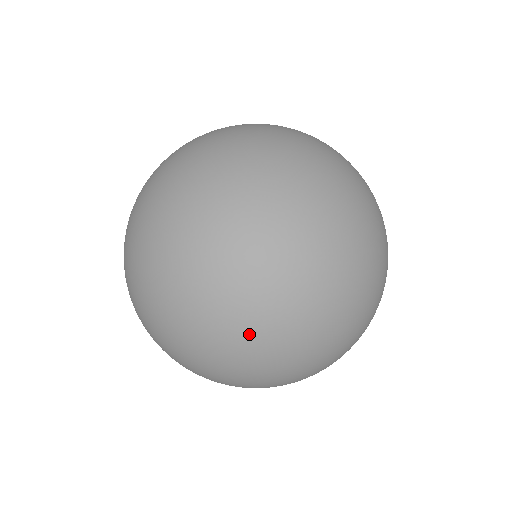
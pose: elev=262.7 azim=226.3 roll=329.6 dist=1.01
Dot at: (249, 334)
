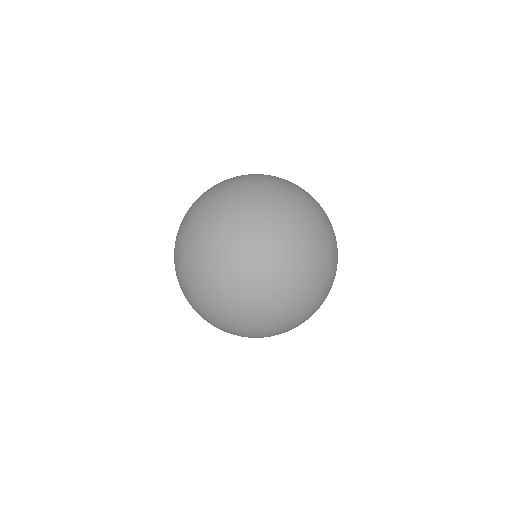
Dot at: (255, 301)
